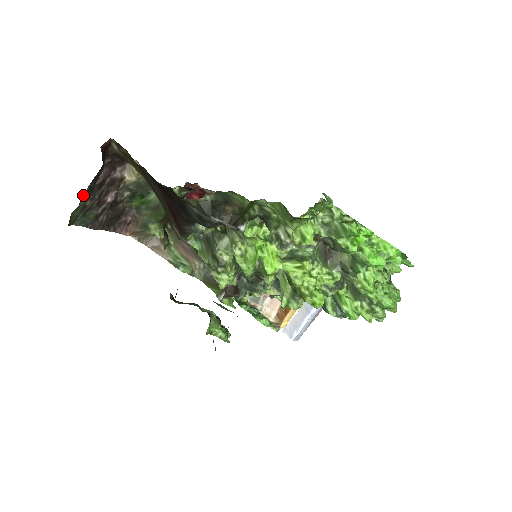
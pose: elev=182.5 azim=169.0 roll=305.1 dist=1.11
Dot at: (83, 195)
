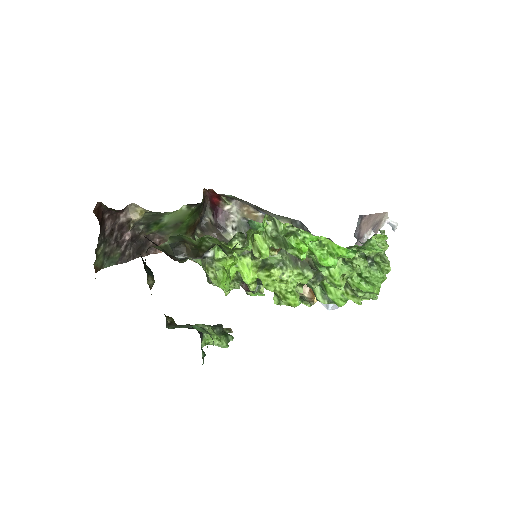
Dot at: (97, 248)
